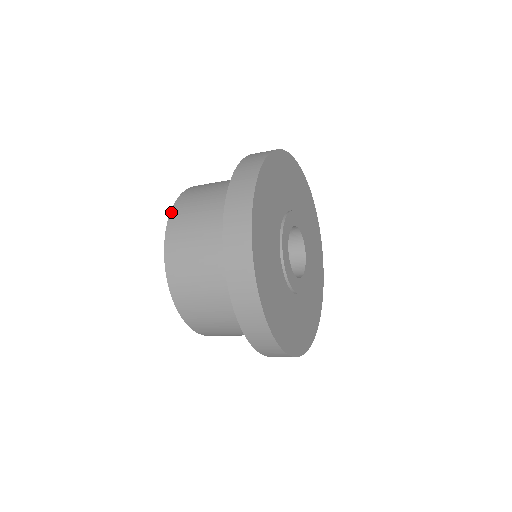
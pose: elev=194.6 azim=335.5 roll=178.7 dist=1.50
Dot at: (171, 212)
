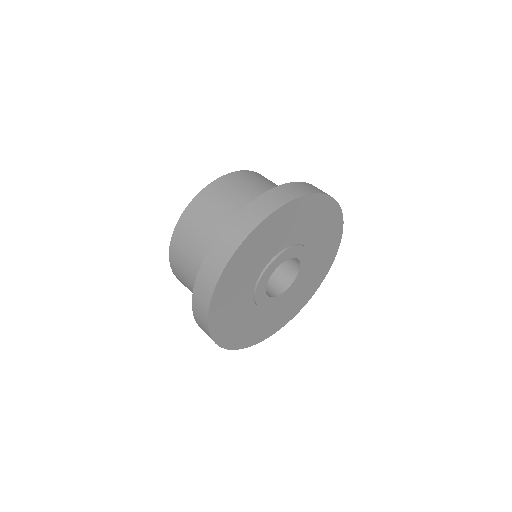
Dot at: (183, 213)
